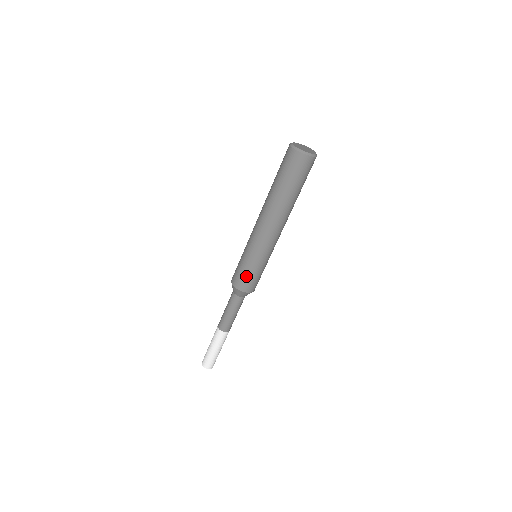
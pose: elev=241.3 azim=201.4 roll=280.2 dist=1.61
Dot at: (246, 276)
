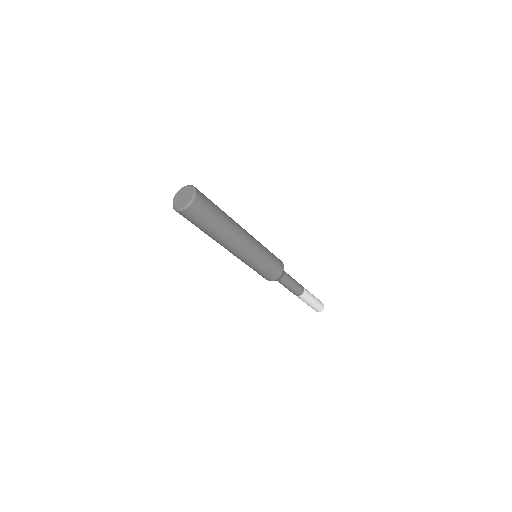
Dot at: occluded
